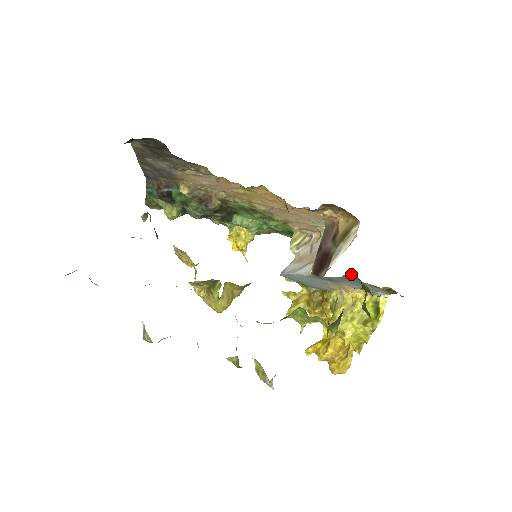
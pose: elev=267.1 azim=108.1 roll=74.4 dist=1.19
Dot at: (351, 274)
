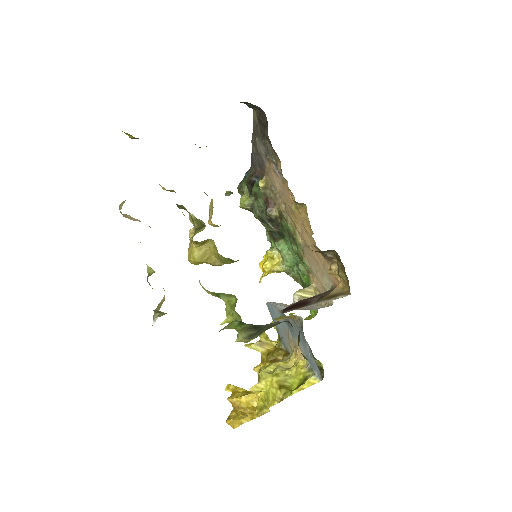
Dot at: (301, 320)
